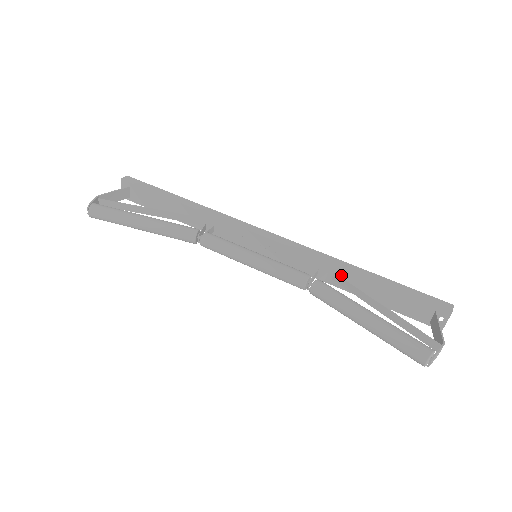
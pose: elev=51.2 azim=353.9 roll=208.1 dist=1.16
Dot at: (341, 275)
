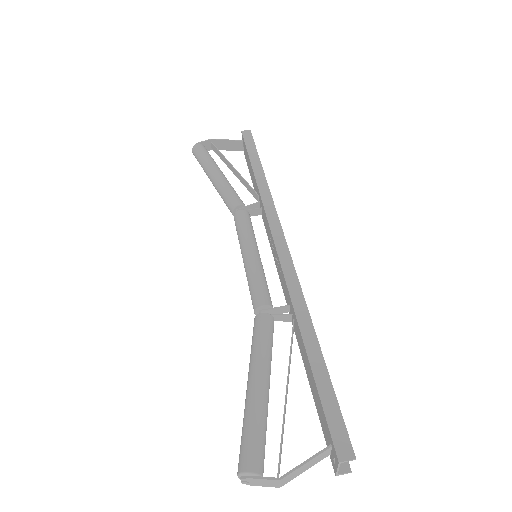
Dot at: (297, 327)
